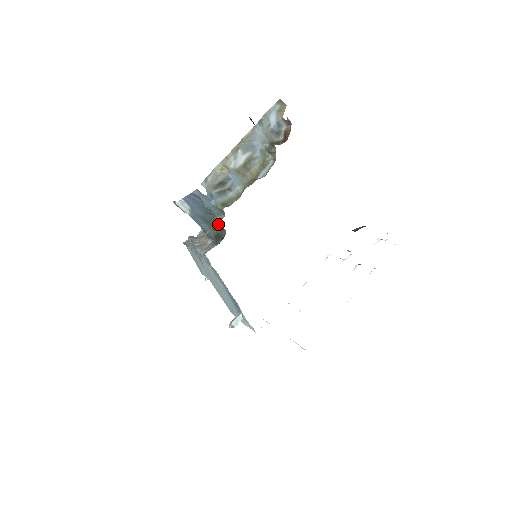
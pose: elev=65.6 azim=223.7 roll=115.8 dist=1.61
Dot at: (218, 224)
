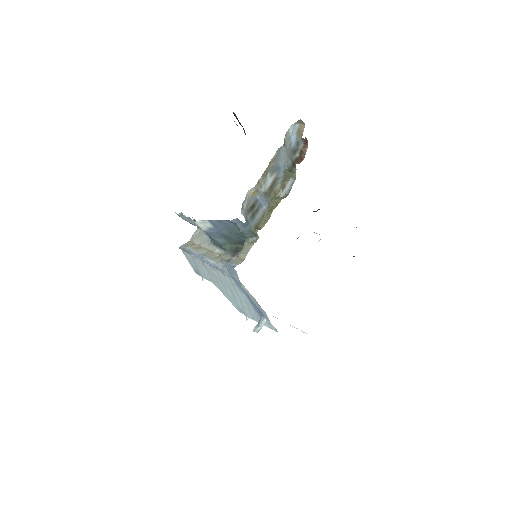
Dot at: (242, 241)
